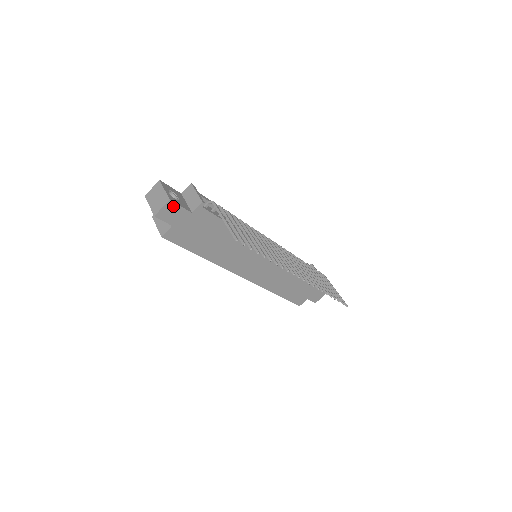
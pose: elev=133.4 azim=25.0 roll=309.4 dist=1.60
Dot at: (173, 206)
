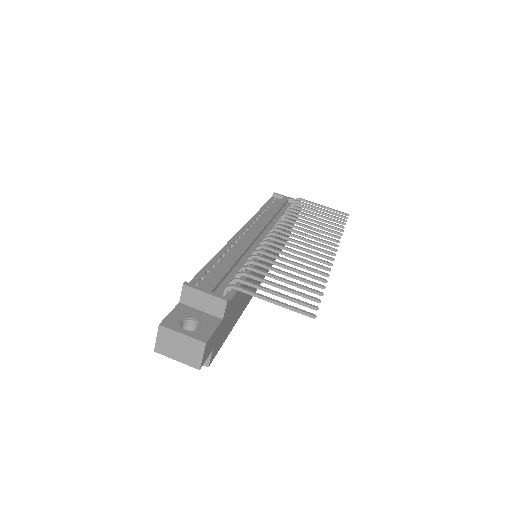
Dot at: (209, 341)
